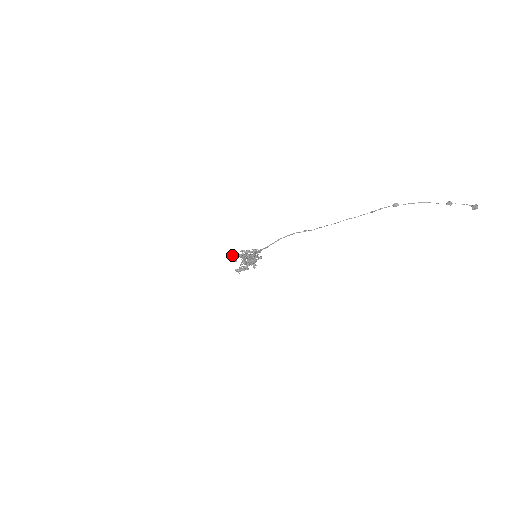
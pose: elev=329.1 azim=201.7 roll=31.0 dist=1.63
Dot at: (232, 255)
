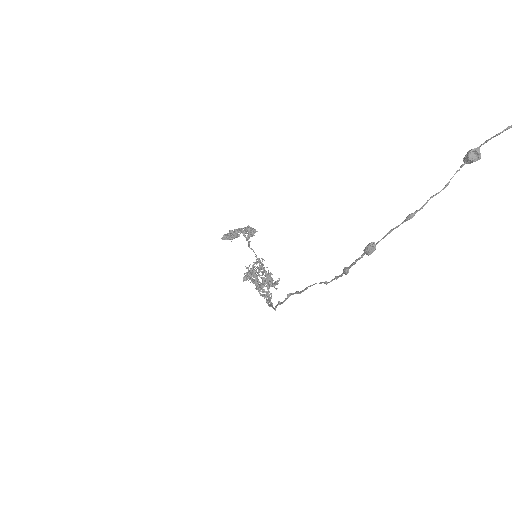
Dot at: occluded
